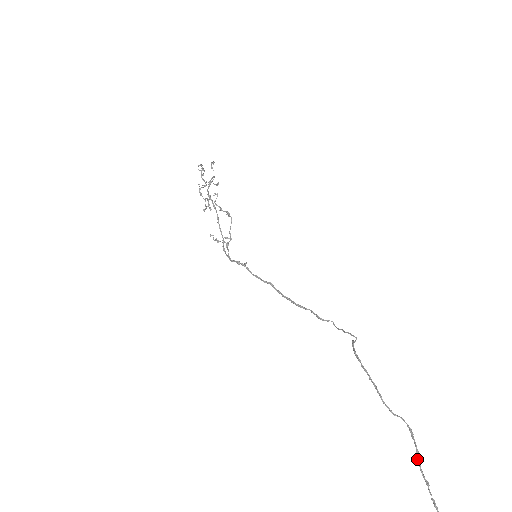
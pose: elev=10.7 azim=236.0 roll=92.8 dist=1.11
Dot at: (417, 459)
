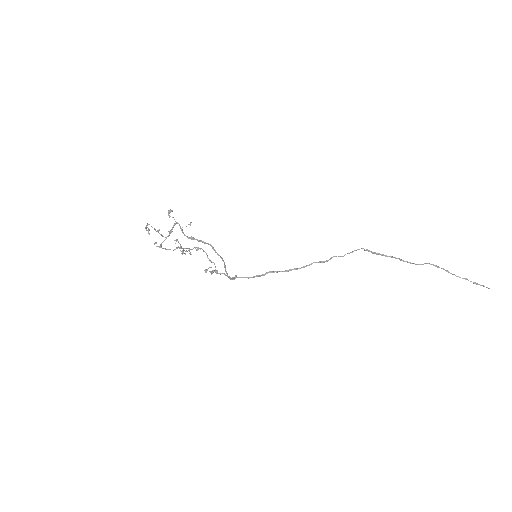
Dot at: occluded
